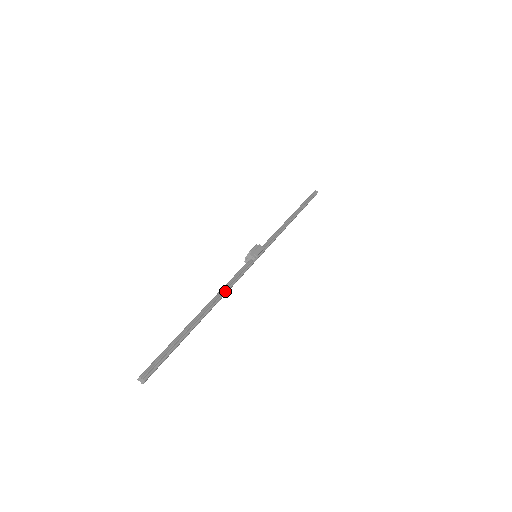
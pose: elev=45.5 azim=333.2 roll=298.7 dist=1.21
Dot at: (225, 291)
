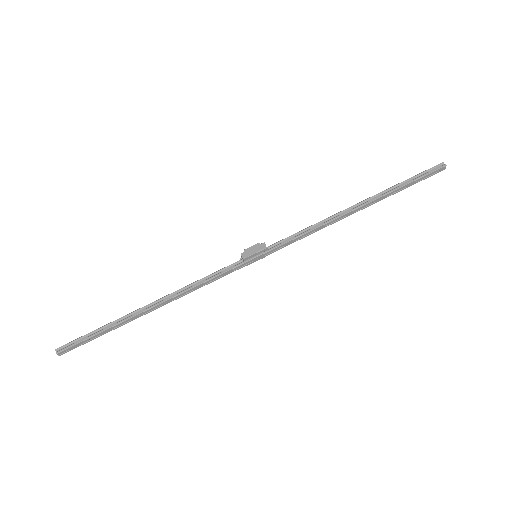
Dot at: (182, 291)
